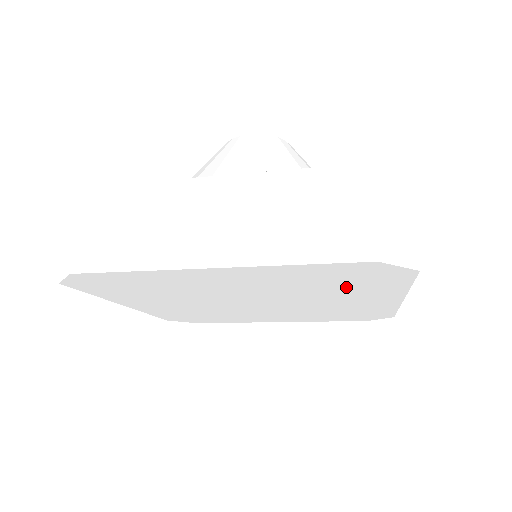
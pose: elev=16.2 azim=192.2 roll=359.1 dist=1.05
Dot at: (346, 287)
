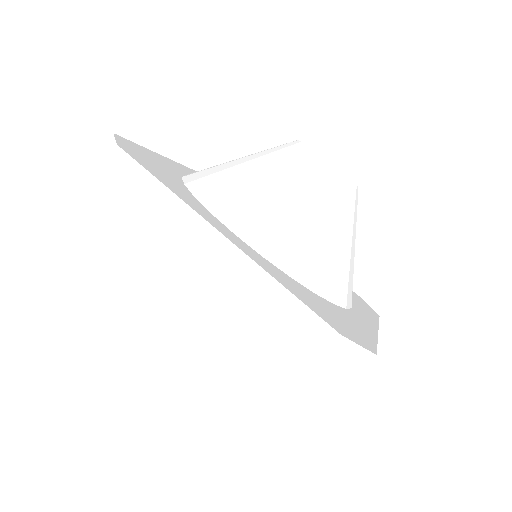
Dot at: occluded
